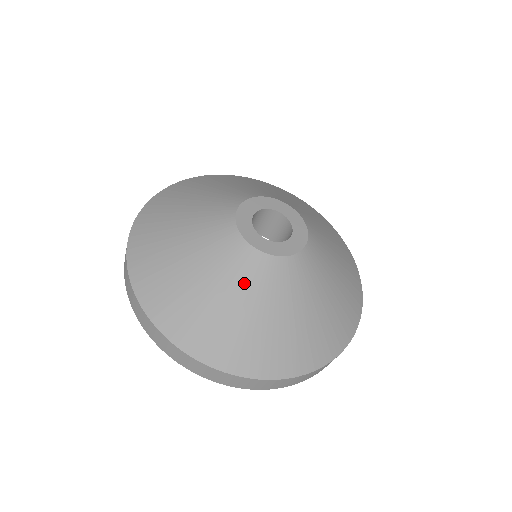
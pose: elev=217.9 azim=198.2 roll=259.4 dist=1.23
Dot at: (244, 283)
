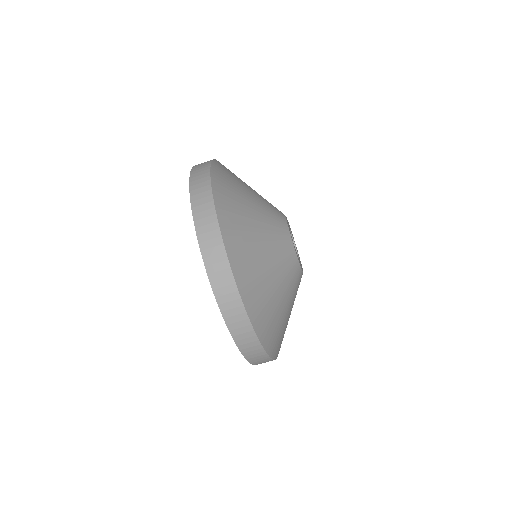
Dot at: (282, 266)
